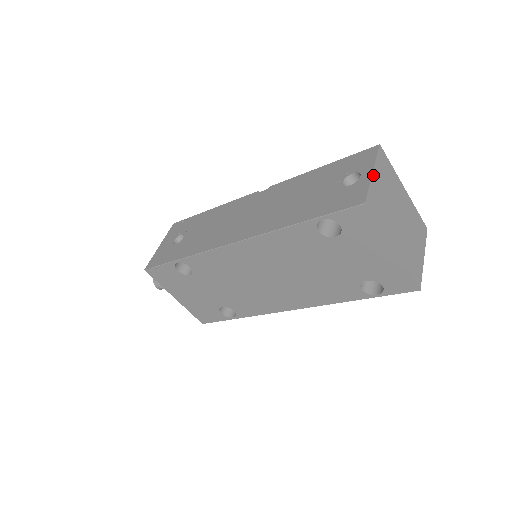
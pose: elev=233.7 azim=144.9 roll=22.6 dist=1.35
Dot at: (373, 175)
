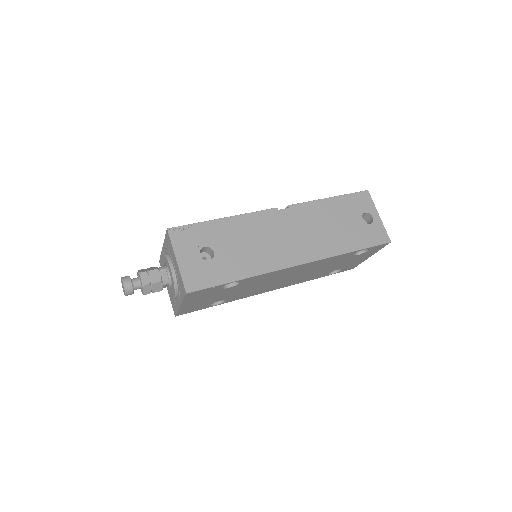
Dot at: (379, 218)
